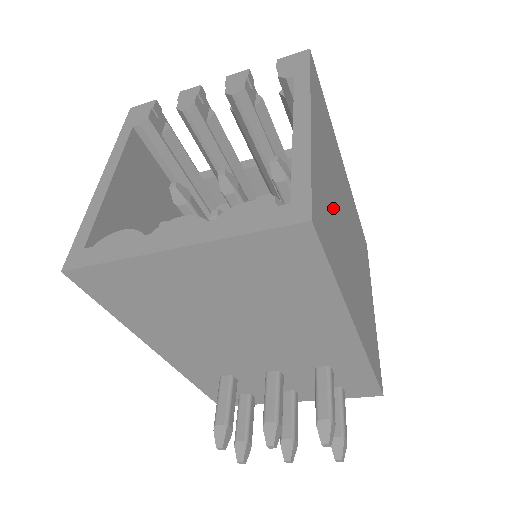
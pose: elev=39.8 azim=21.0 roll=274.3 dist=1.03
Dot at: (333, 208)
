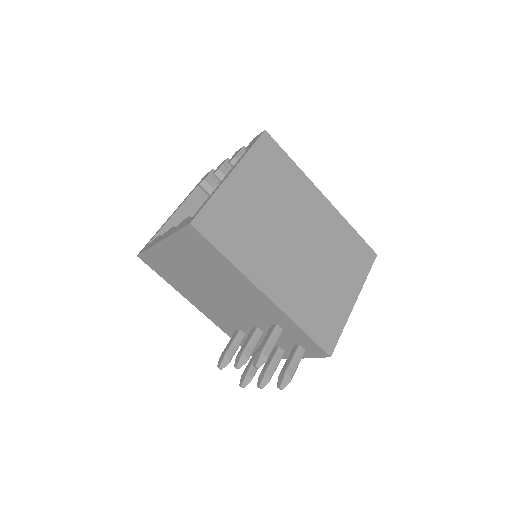
Dot at: (254, 221)
